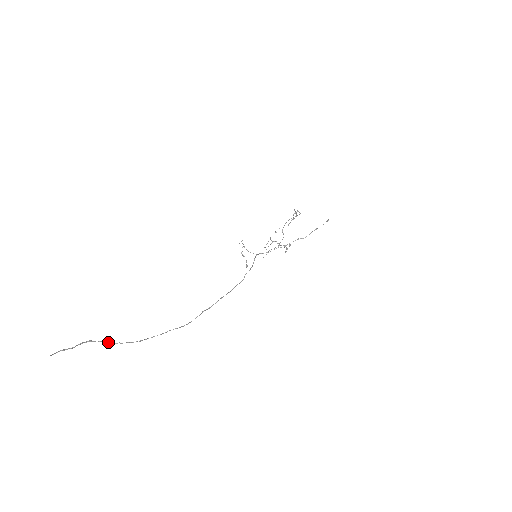
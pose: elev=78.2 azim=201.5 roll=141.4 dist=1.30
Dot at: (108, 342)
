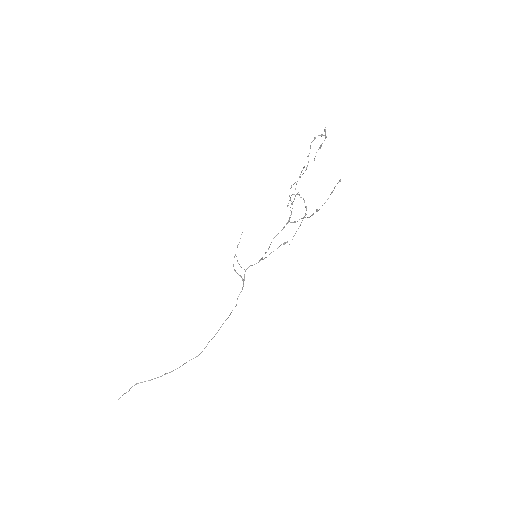
Dot at: occluded
